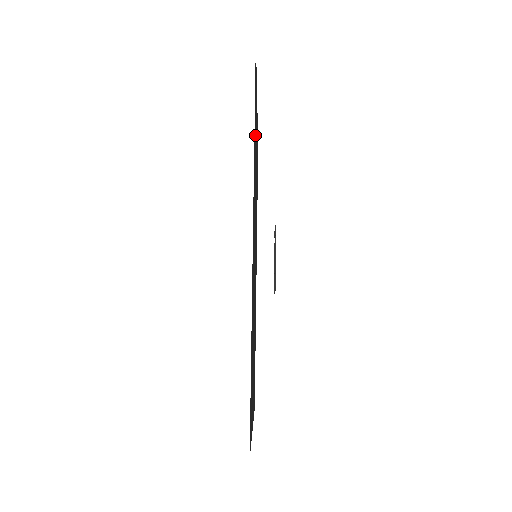
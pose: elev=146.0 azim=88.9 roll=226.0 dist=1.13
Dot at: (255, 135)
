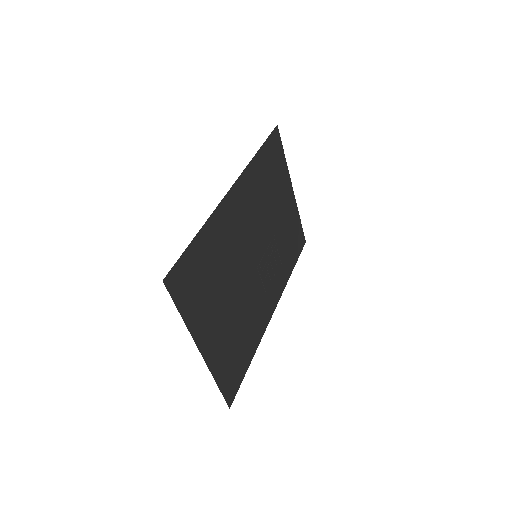
Dot at: (268, 173)
